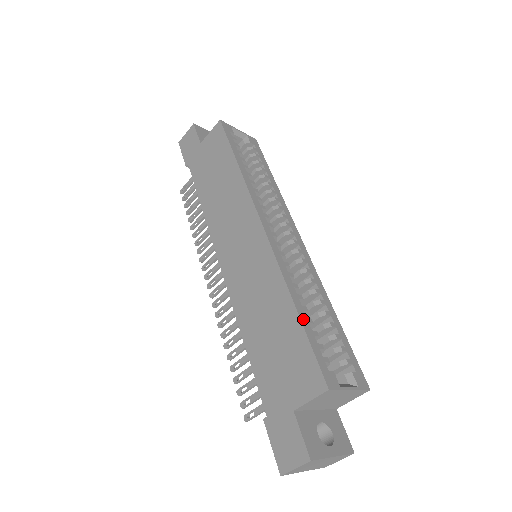
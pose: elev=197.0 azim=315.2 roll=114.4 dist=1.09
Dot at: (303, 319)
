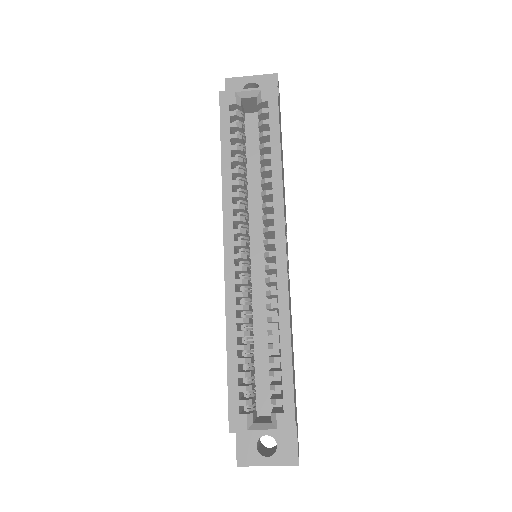
Dot at: (231, 361)
